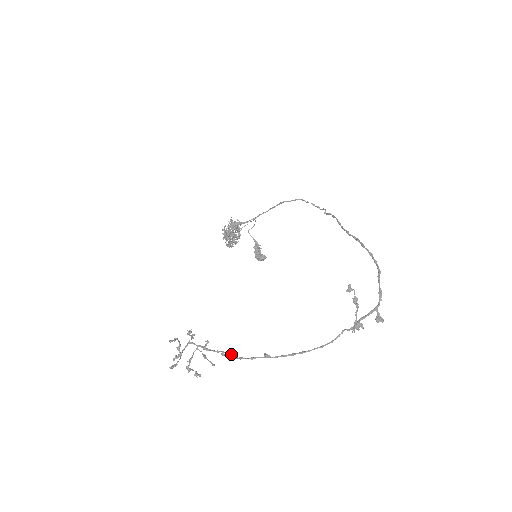
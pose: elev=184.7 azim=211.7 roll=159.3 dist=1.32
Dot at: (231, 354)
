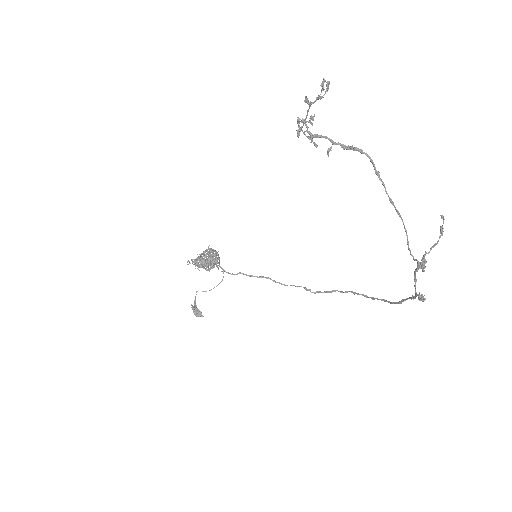
Dot at: (348, 147)
